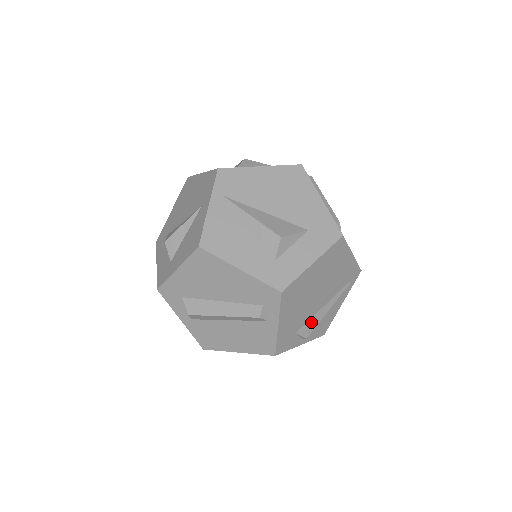
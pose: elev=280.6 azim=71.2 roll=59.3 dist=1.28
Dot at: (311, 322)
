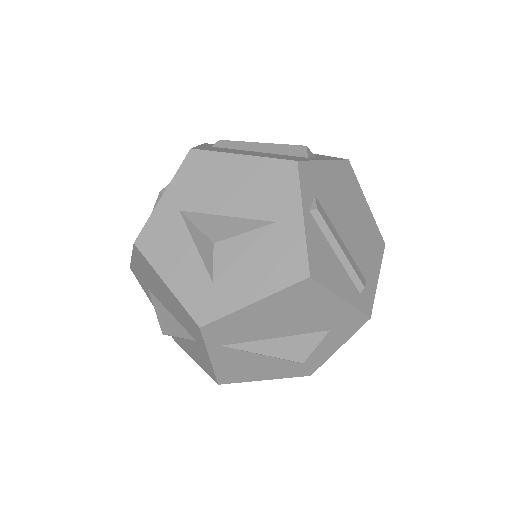
Dot at: occluded
